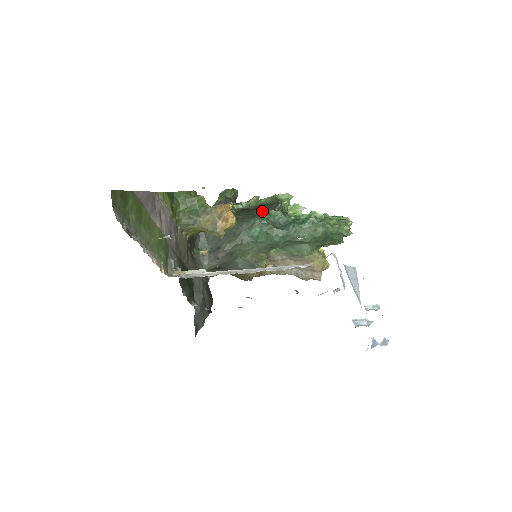
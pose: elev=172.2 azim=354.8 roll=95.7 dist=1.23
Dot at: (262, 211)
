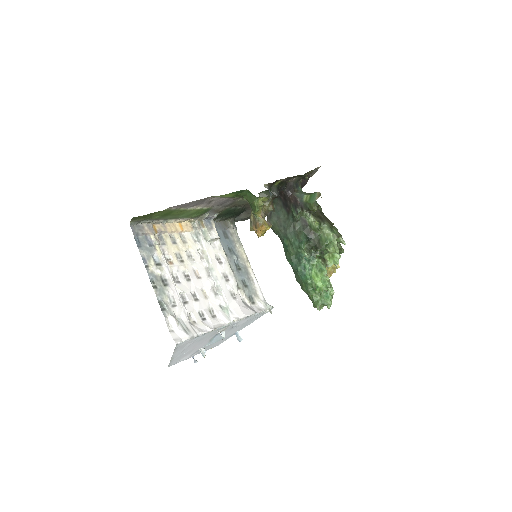
Dot at: (302, 240)
